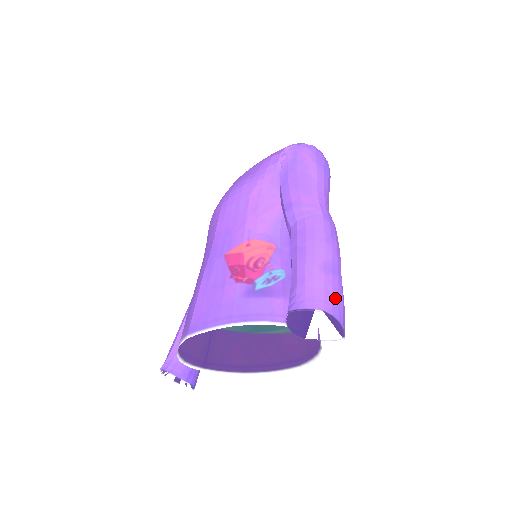
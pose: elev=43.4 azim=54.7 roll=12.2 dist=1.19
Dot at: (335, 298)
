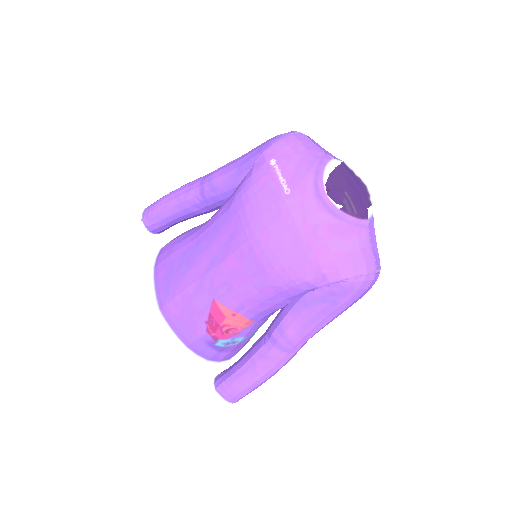
Dot at: occluded
